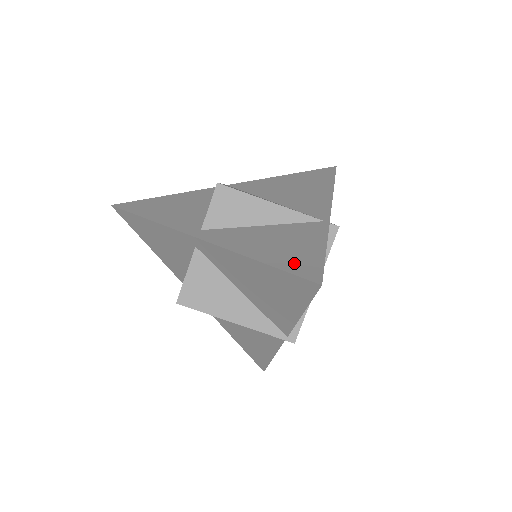
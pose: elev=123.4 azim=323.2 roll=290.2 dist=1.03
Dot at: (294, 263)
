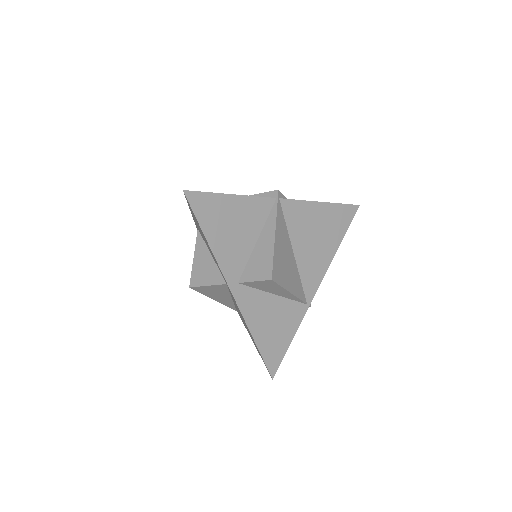
Dot at: (271, 352)
